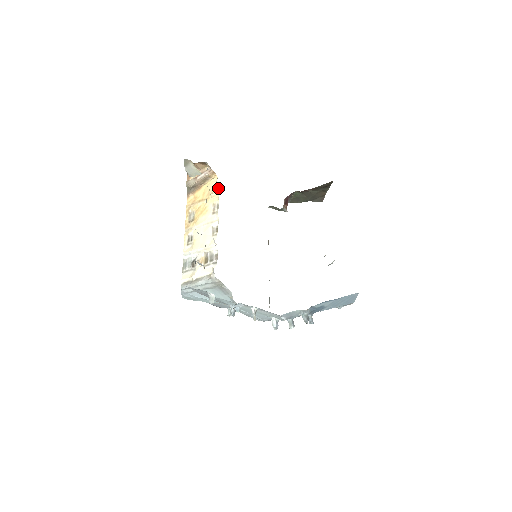
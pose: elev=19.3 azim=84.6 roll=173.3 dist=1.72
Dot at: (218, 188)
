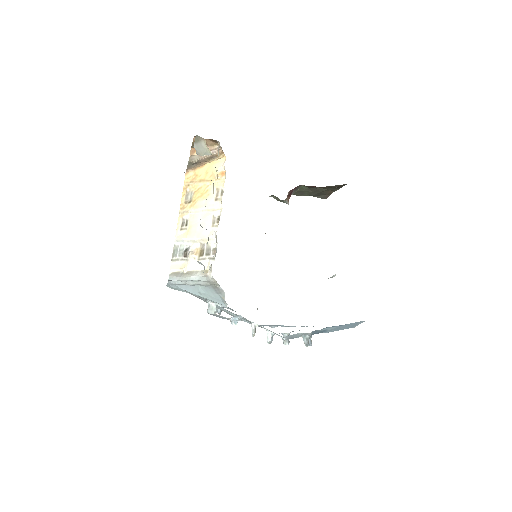
Dot at: (225, 171)
